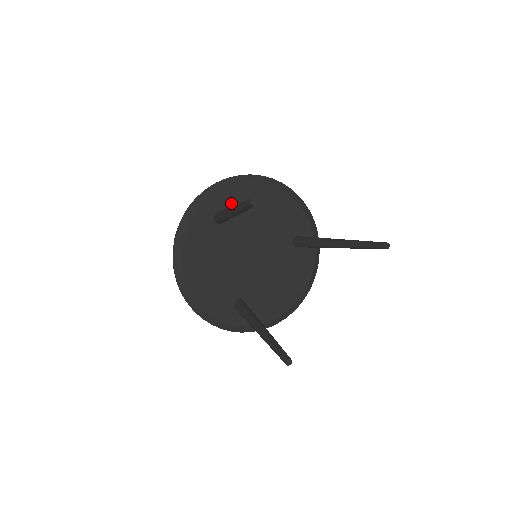
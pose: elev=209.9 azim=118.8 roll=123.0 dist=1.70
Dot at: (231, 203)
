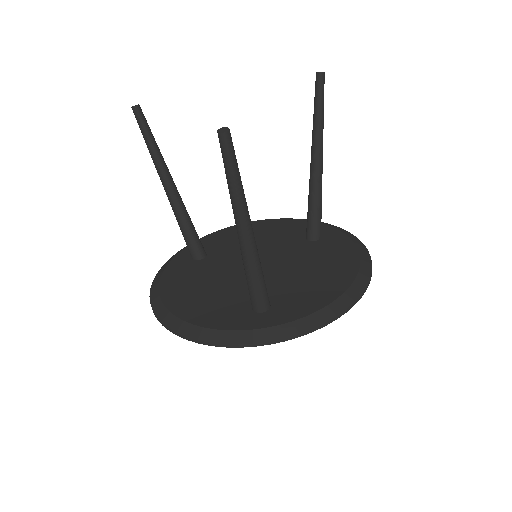
Dot at: (210, 244)
